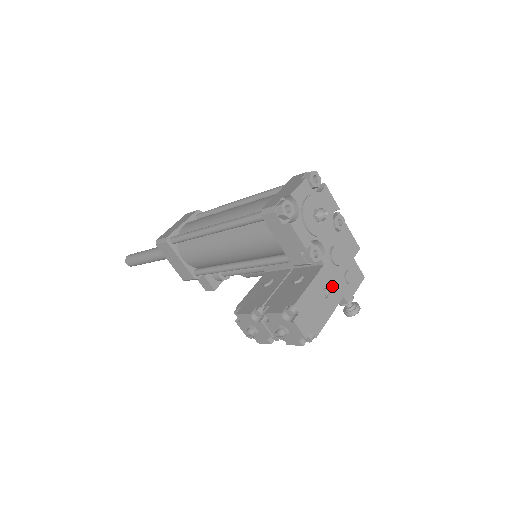
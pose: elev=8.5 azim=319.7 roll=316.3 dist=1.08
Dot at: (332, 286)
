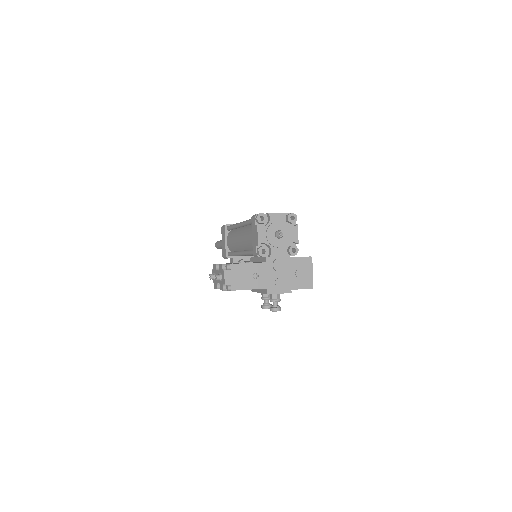
Dot at: (263, 277)
